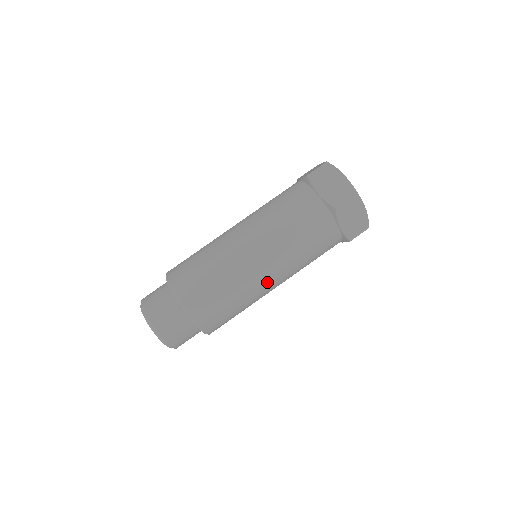
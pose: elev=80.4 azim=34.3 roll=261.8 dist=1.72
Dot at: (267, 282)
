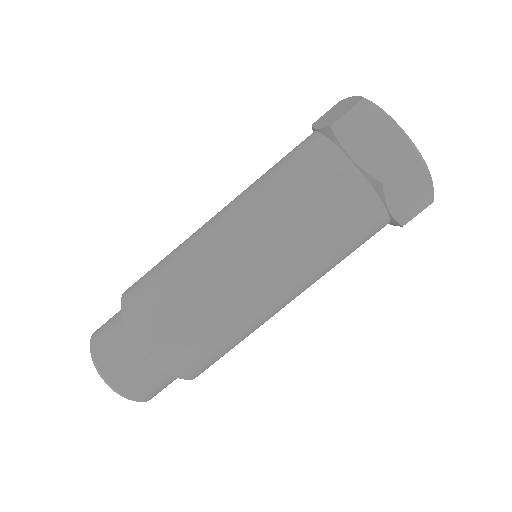
Dot at: (238, 263)
